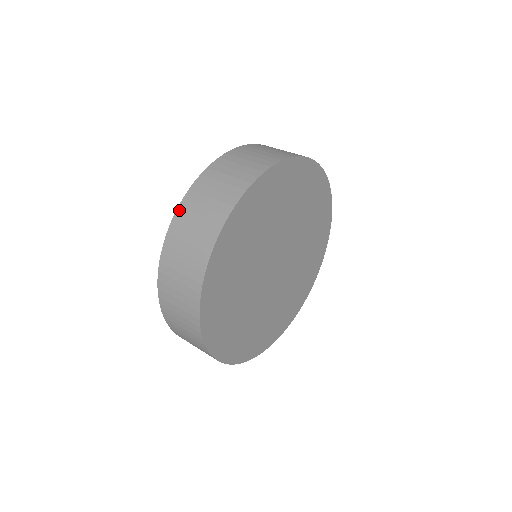
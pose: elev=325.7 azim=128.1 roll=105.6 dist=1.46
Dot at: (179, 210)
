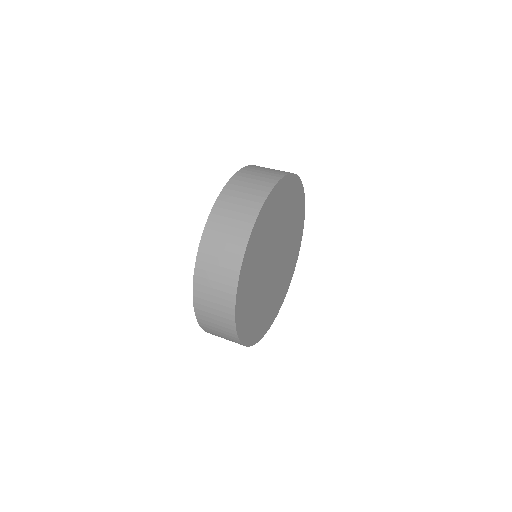
Dot at: (224, 190)
